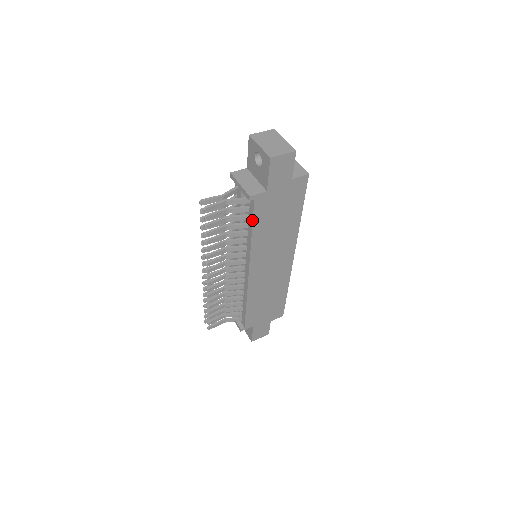
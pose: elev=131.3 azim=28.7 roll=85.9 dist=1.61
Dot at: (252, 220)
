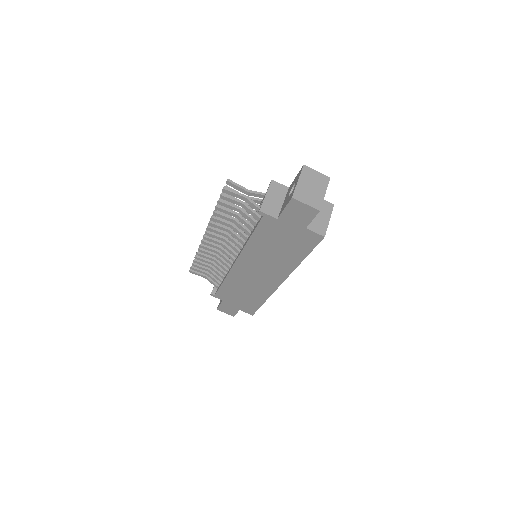
Dot at: (255, 229)
